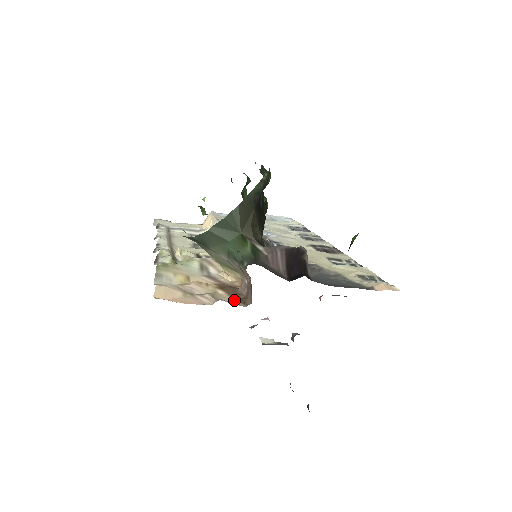
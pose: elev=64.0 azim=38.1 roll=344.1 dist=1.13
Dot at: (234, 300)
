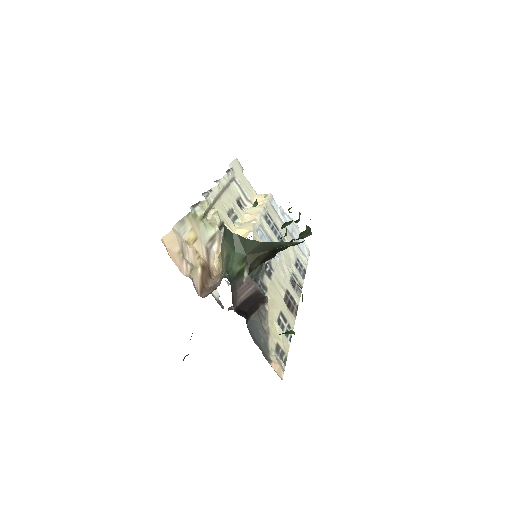
Dot at: (199, 284)
